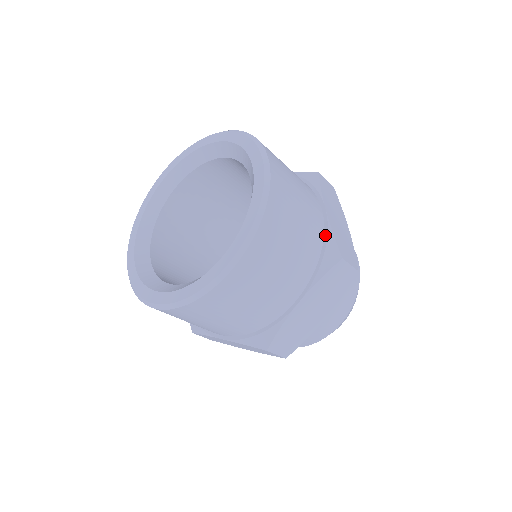
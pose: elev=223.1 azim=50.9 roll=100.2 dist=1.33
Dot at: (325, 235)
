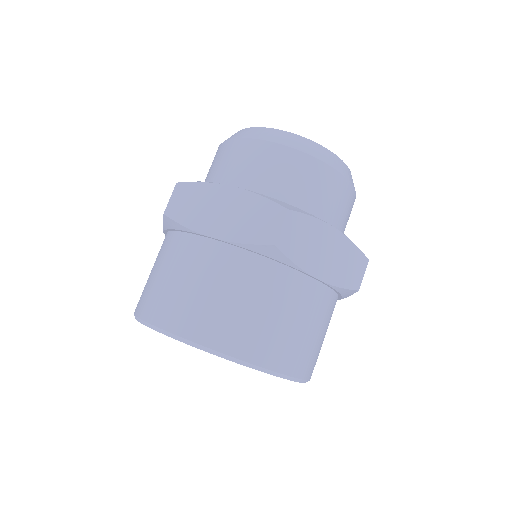
Dot at: (333, 290)
